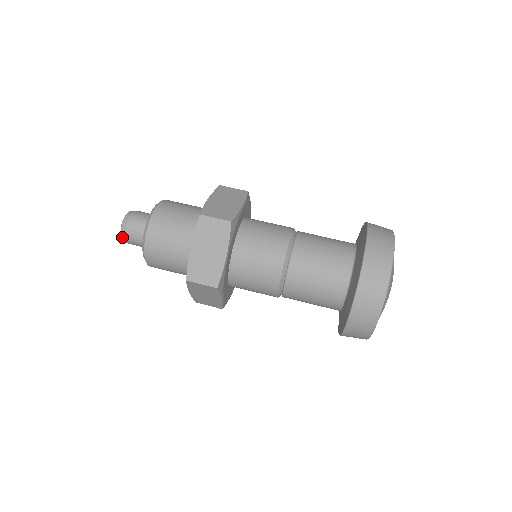
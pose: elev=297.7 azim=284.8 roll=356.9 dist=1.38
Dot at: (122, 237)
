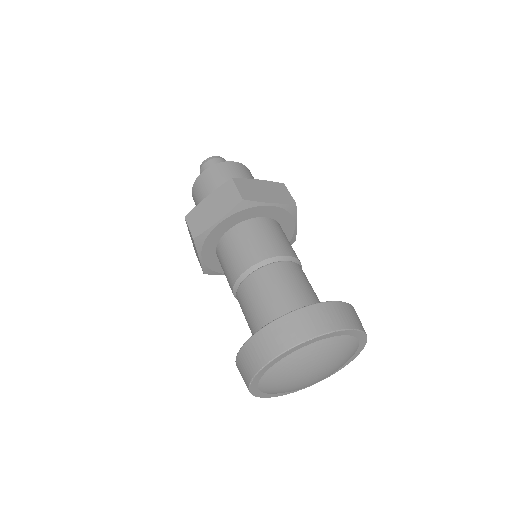
Dot at: (208, 158)
